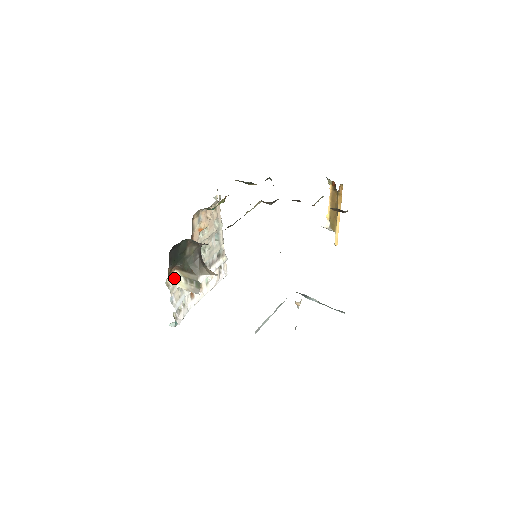
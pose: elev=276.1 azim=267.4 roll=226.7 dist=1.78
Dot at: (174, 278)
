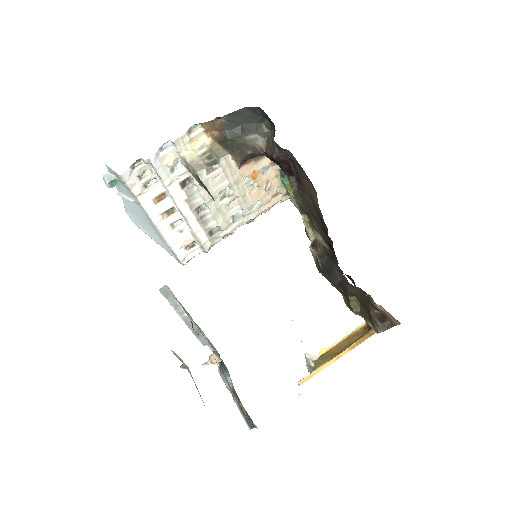
Dot at: (197, 143)
